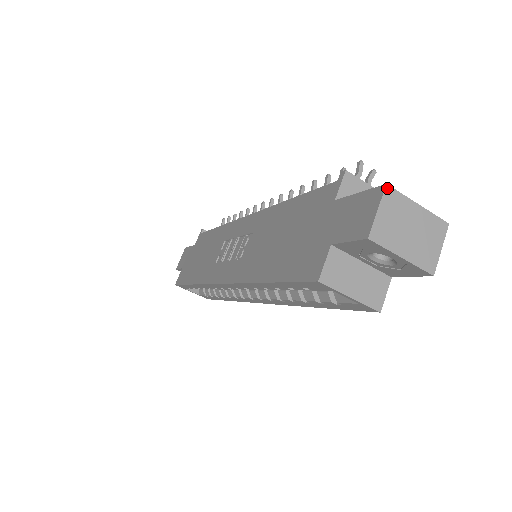
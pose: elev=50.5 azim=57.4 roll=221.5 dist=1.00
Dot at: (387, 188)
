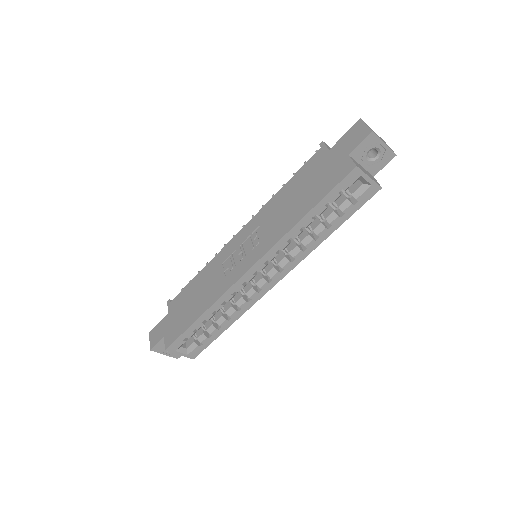
Dot at: occluded
